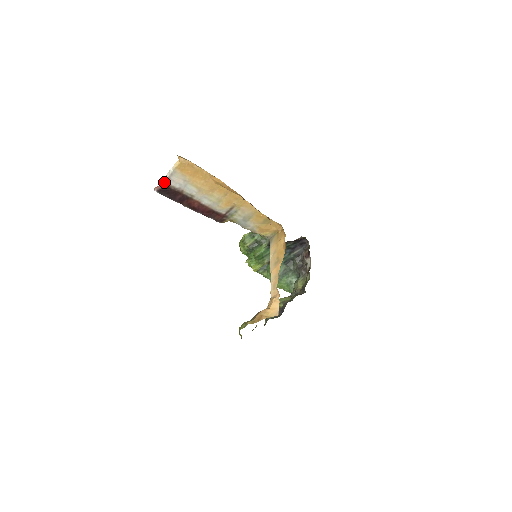
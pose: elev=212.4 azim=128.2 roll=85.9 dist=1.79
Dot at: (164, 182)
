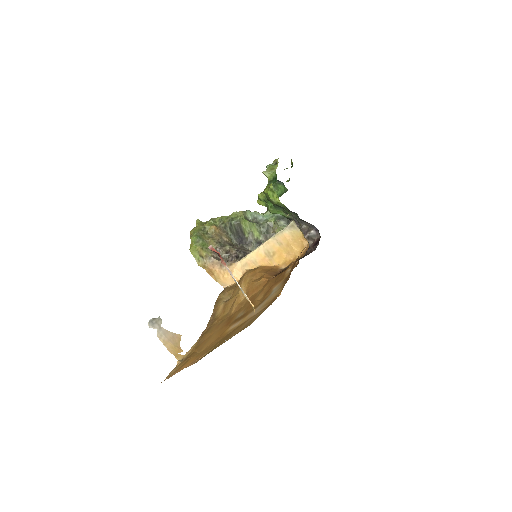
Dot at: (225, 266)
